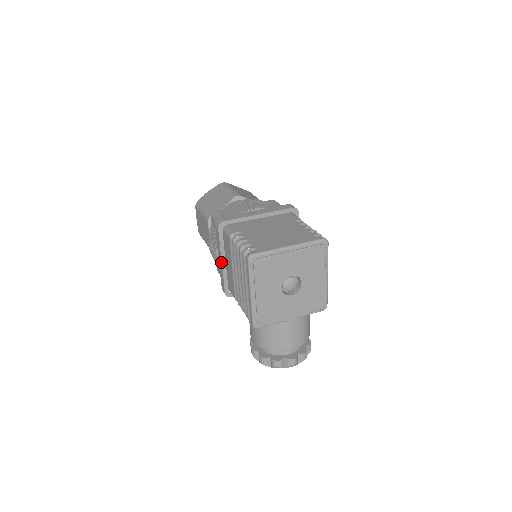
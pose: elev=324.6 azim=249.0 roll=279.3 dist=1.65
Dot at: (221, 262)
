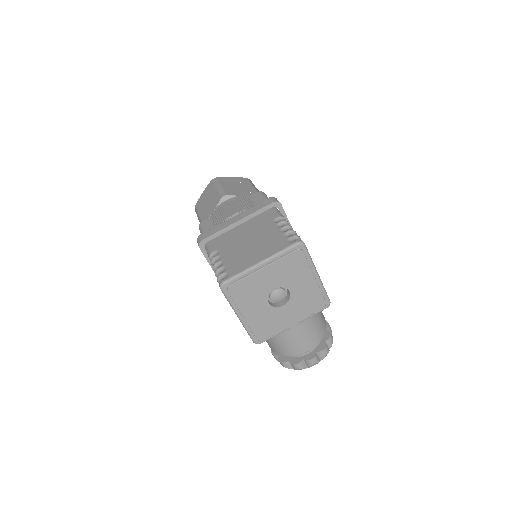
Dot at: occluded
